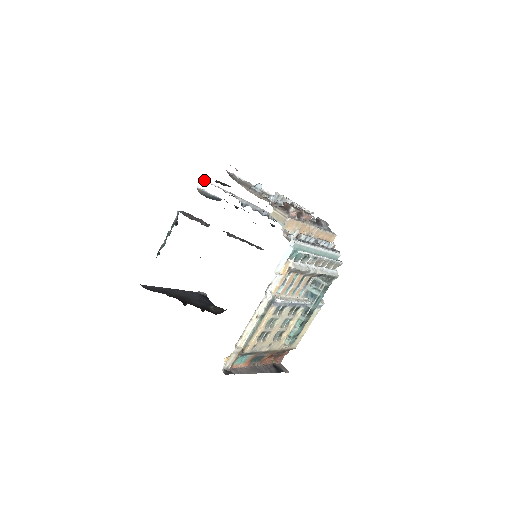
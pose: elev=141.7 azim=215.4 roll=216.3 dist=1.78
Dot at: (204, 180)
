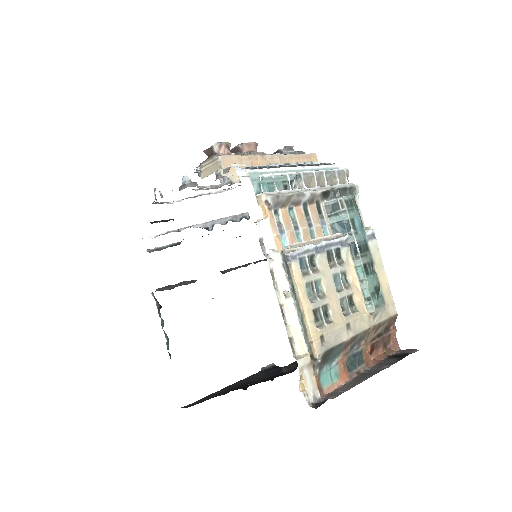
Dot at: occluded
